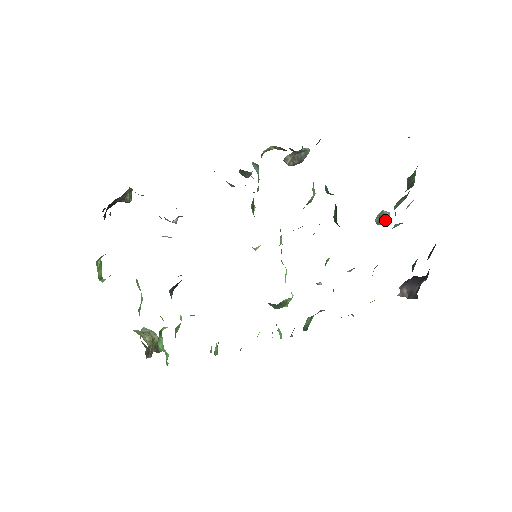
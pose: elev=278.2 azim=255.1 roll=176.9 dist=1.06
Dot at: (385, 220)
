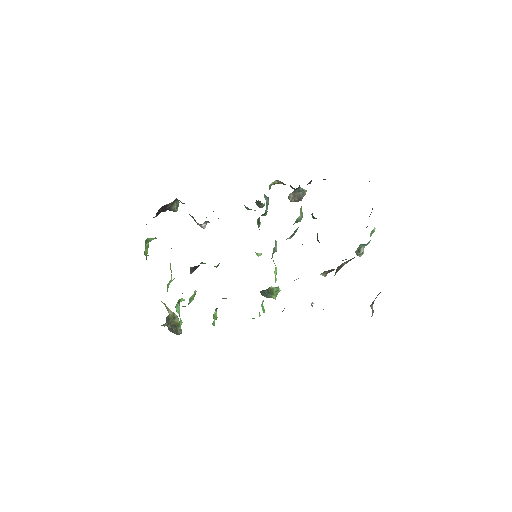
Dot at: (360, 249)
